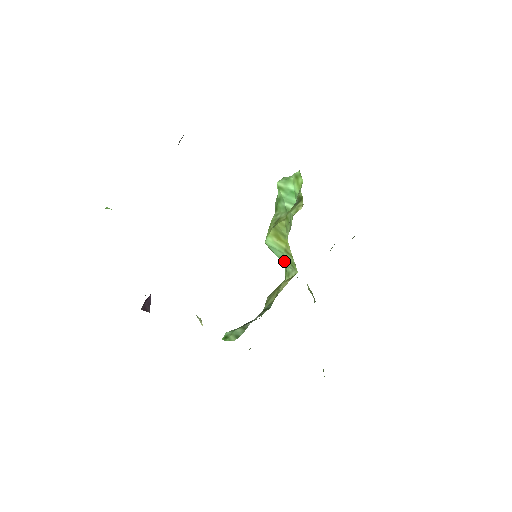
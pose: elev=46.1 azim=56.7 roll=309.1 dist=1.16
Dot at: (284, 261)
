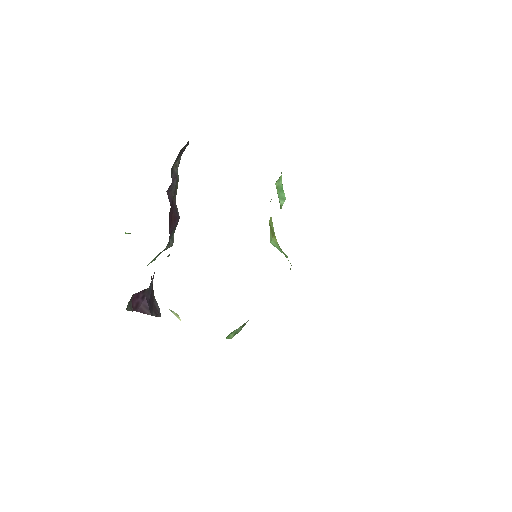
Dot at: occluded
